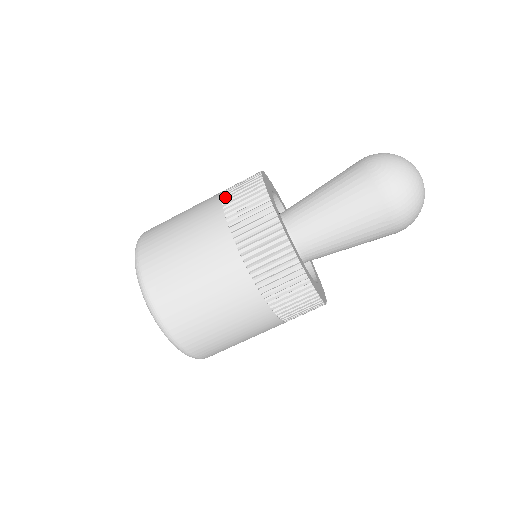
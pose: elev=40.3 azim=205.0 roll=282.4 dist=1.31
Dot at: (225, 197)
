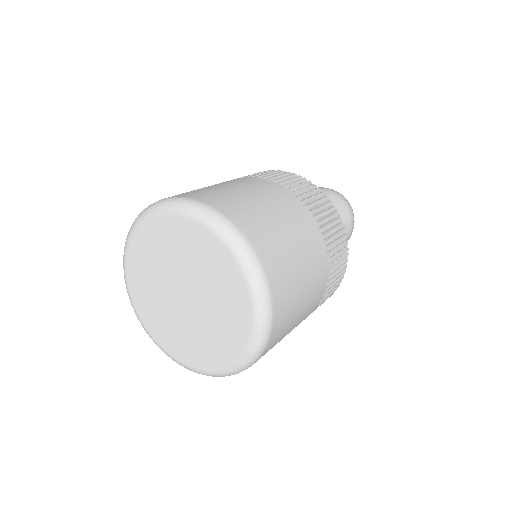
Dot at: (241, 177)
